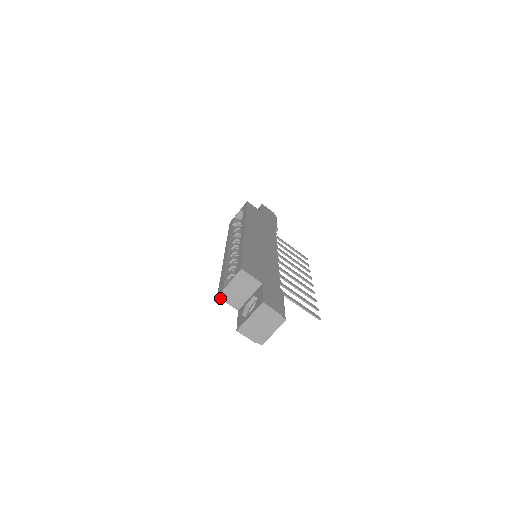
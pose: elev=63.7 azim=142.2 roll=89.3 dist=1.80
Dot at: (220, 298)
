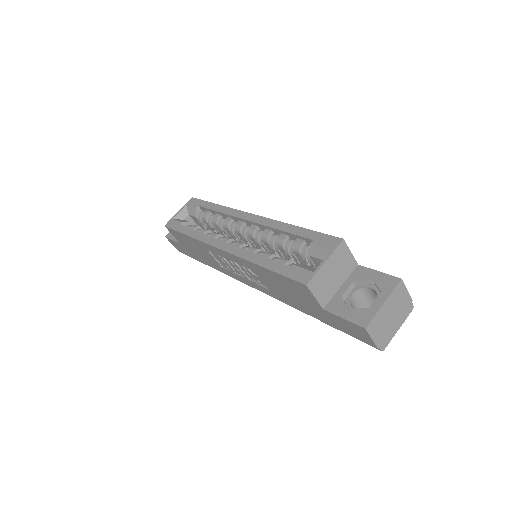
Dot at: (309, 287)
